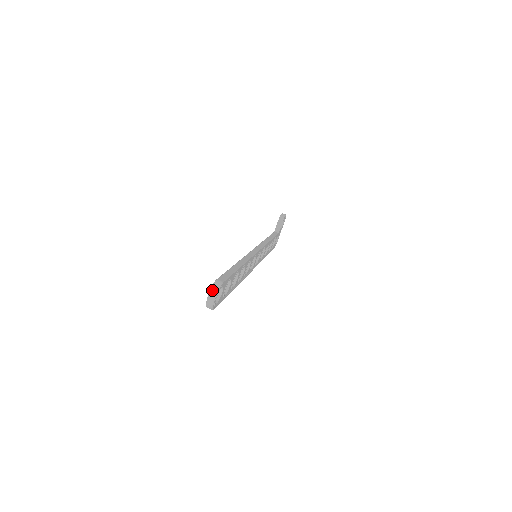
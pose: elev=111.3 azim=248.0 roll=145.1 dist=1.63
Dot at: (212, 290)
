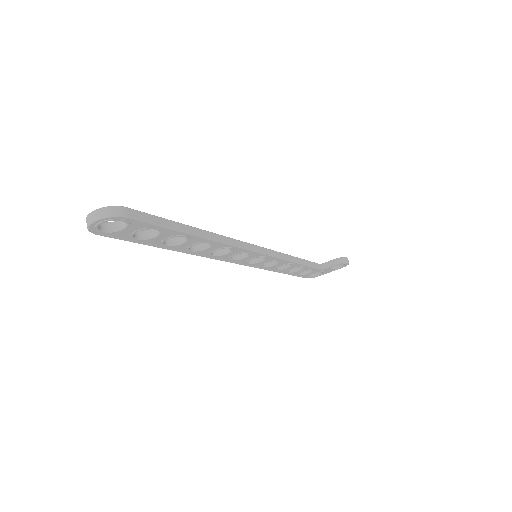
Dot at: (103, 209)
